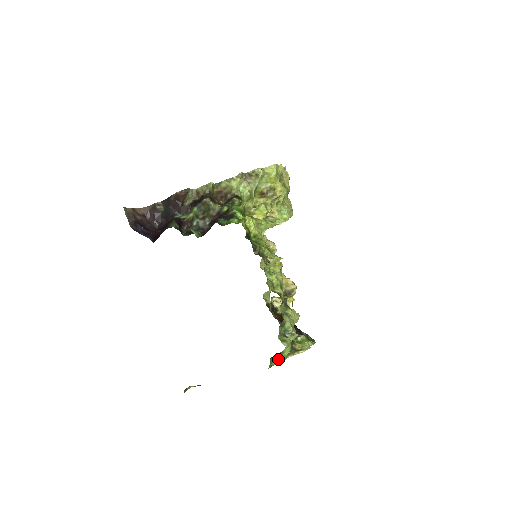
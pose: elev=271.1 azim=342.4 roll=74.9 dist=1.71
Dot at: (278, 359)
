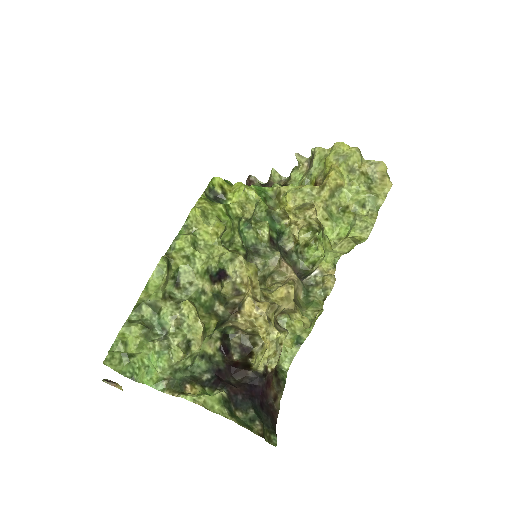
Dot at: (142, 372)
